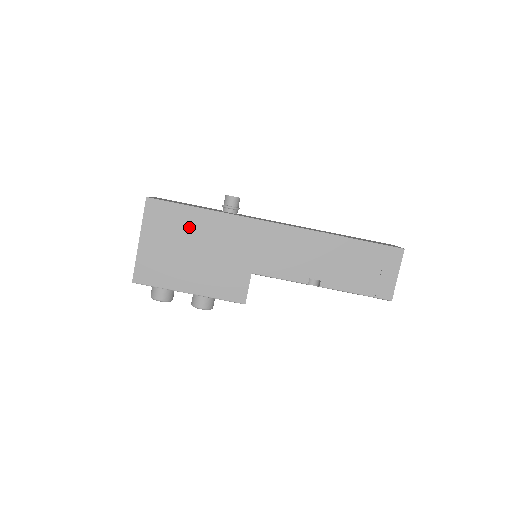
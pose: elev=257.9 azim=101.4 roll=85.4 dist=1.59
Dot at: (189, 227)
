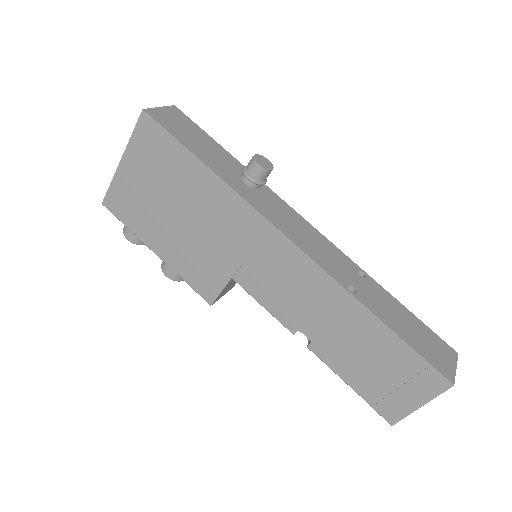
Dot at: (180, 178)
